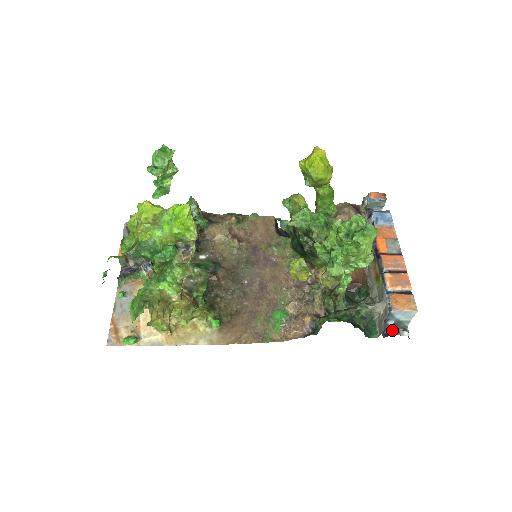
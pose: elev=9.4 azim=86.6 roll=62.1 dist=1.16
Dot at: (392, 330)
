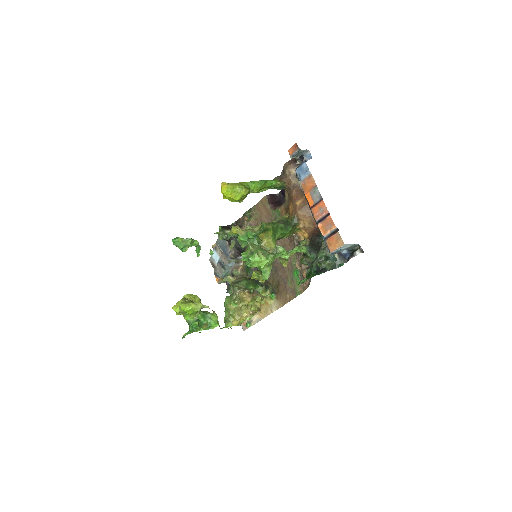
Dot at: (350, 253)
